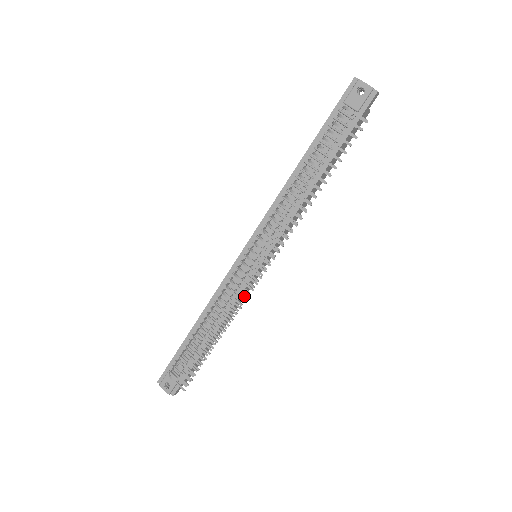
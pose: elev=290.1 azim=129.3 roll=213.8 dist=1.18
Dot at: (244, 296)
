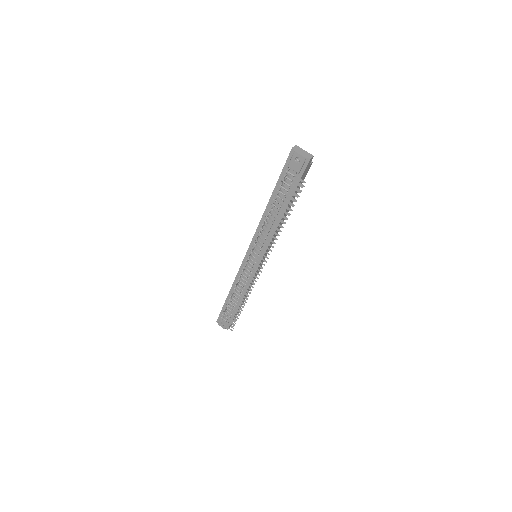
Dot at: (256, 275)
